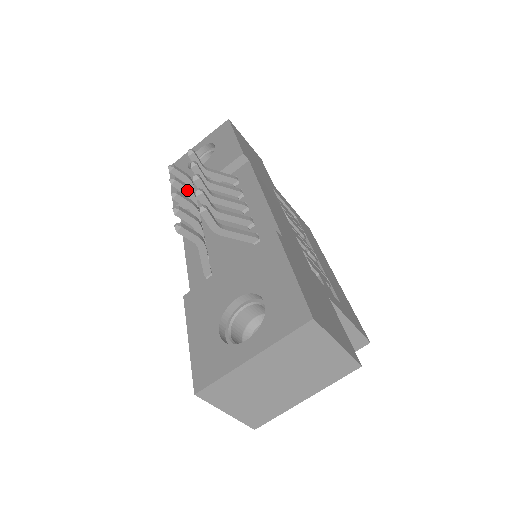
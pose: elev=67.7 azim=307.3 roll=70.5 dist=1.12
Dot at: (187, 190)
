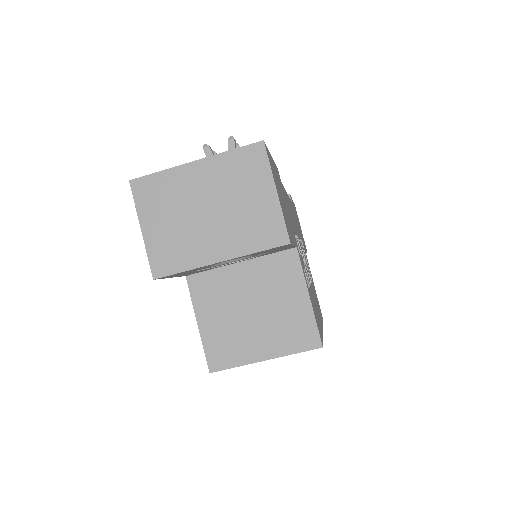
Dot at: occluded
